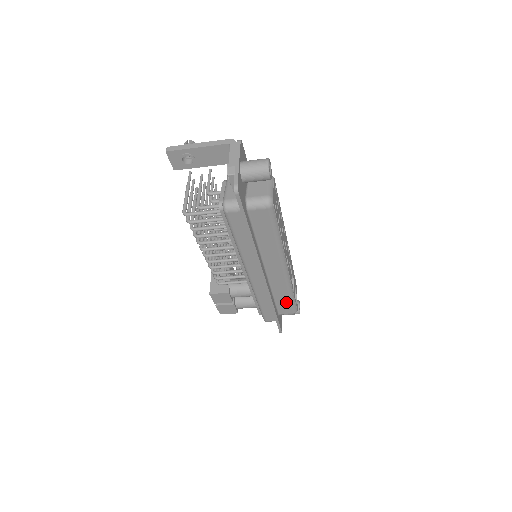
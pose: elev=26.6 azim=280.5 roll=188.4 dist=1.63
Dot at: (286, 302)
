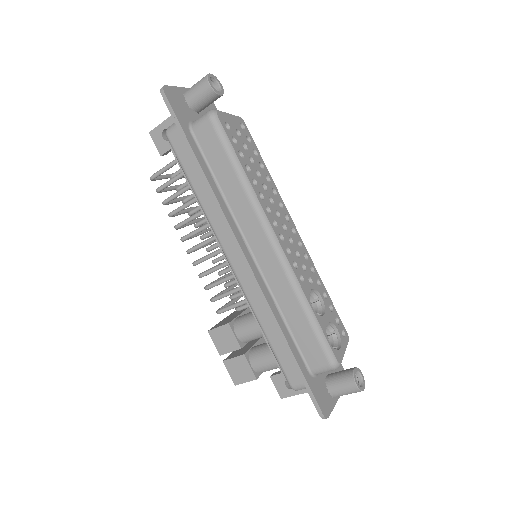
Dot at: (307, 331)
